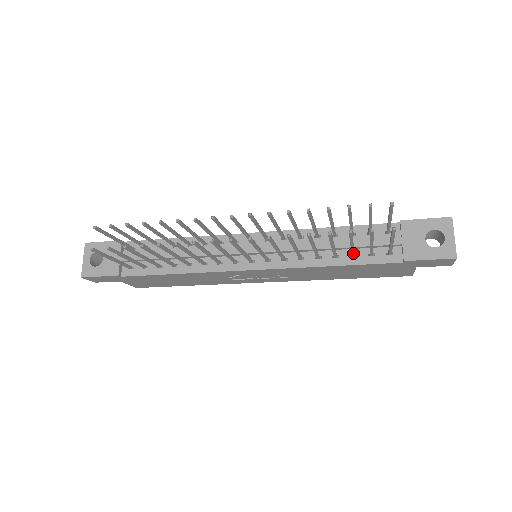
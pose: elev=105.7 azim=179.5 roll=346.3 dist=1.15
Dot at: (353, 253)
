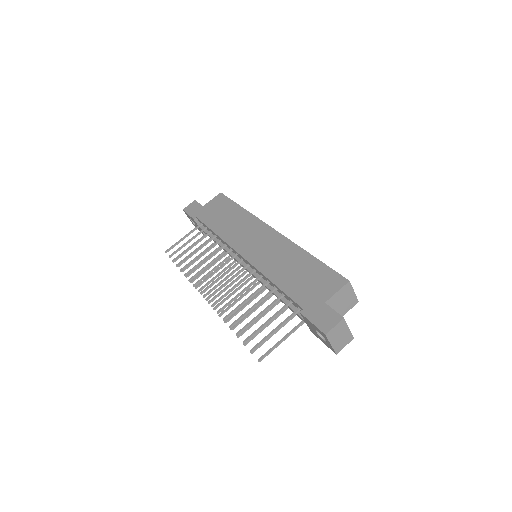
Dot at: (282, 312)
